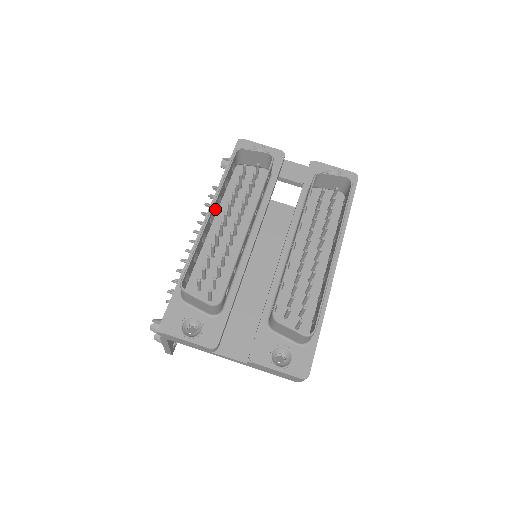
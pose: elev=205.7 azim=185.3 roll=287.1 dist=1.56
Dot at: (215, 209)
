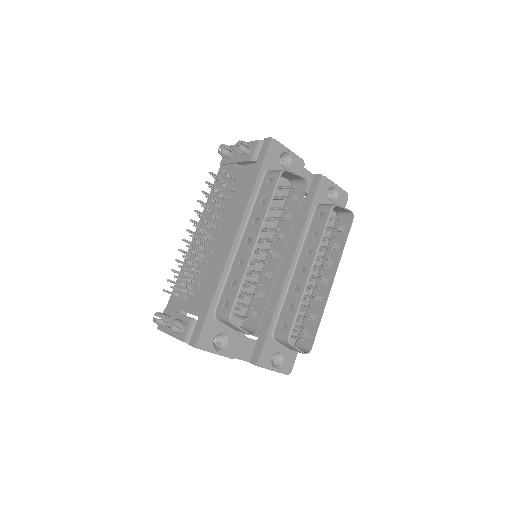
Dot at: (253, 231)
